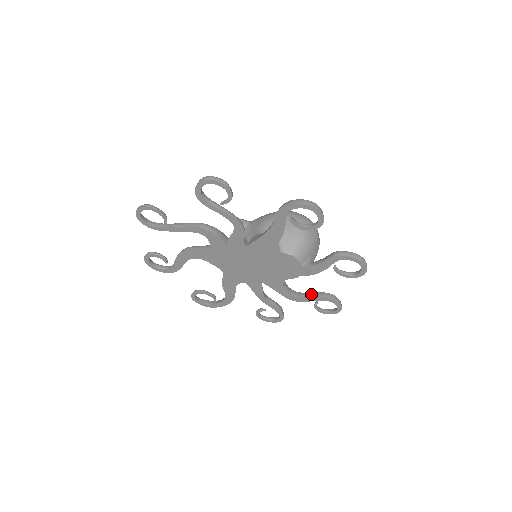
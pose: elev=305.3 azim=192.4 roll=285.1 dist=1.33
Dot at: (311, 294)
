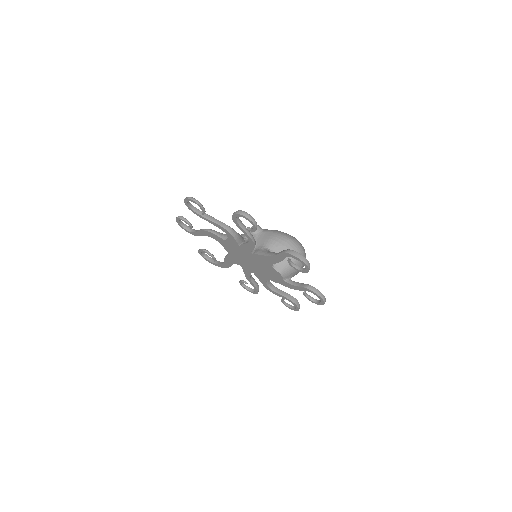
Dot at: (282, 293)
